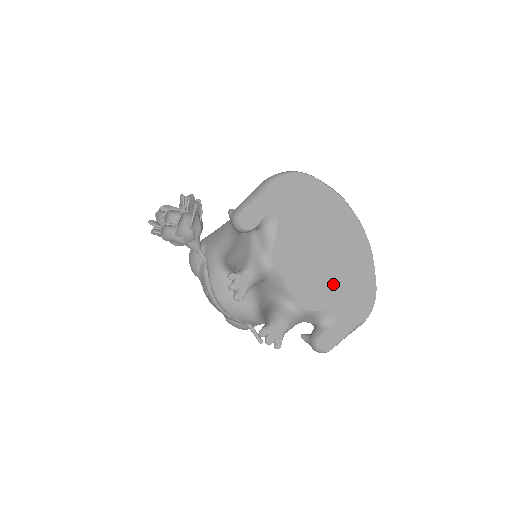
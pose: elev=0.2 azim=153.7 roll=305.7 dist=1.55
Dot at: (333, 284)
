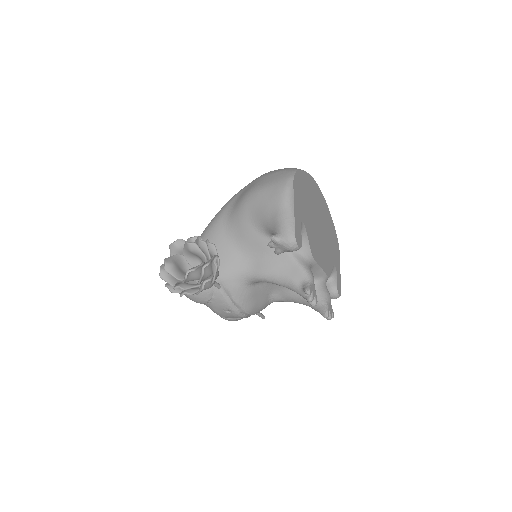
Dot at: (328, 245)
